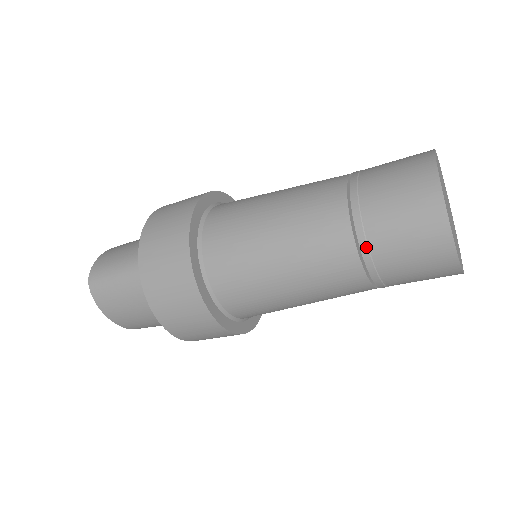
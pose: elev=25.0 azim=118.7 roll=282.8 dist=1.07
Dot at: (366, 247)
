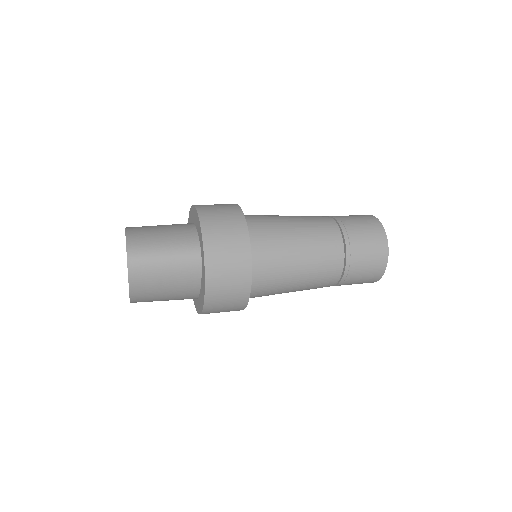
Dot at: (349, 263)
